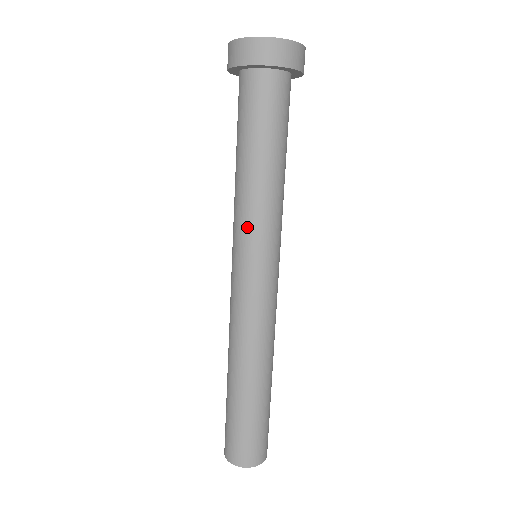
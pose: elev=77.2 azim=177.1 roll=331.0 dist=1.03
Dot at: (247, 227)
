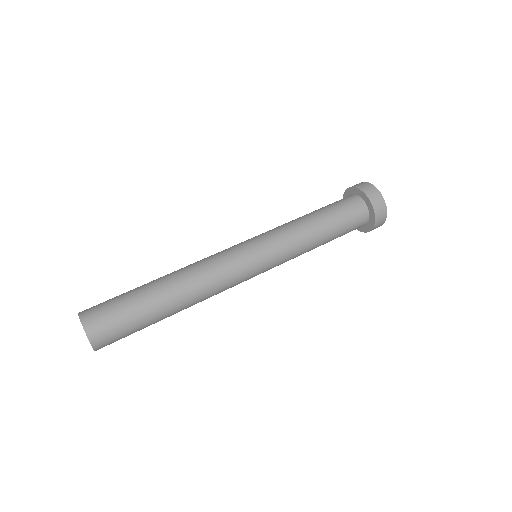
Dot at: (277, 234)
